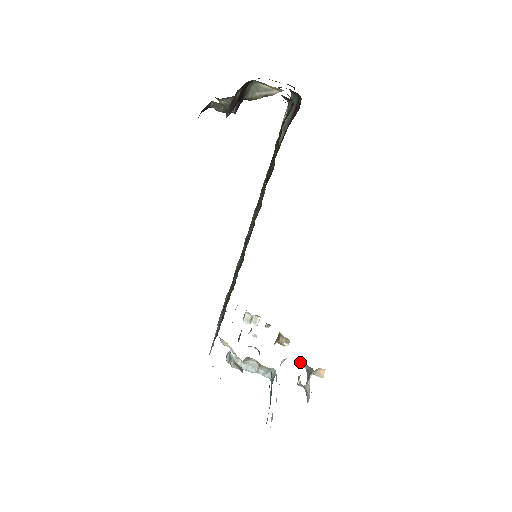
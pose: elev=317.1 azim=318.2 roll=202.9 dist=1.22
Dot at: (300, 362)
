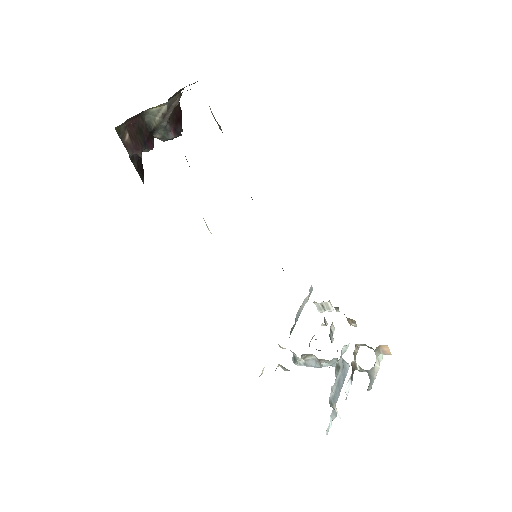
Dot at: (359, 344)
